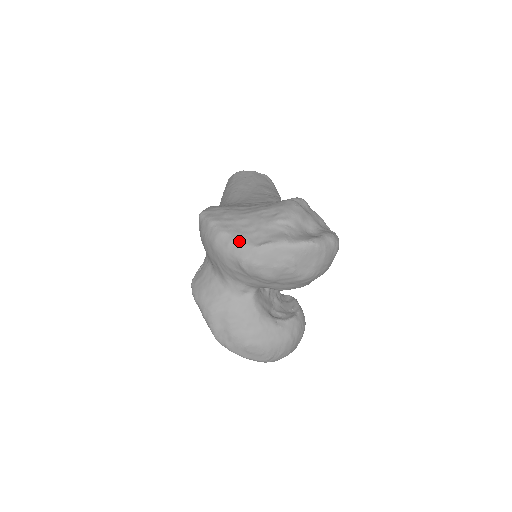
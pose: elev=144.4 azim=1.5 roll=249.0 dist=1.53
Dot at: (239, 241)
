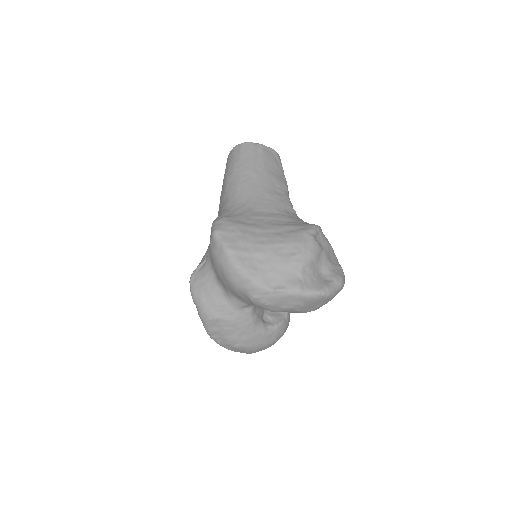
Dot at: (254, 280)
